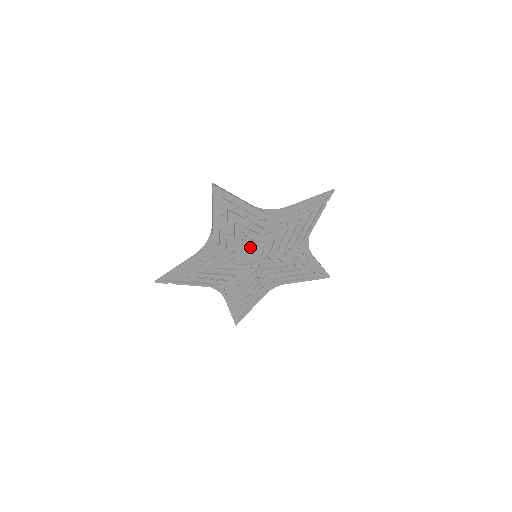
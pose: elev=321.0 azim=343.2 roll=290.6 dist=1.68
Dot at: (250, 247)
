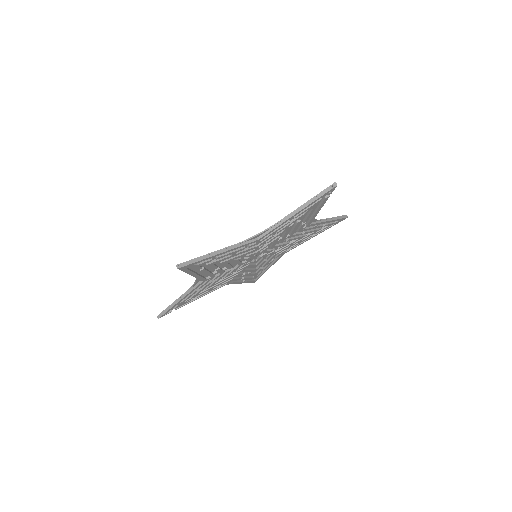
Dot at: (246, 259)
